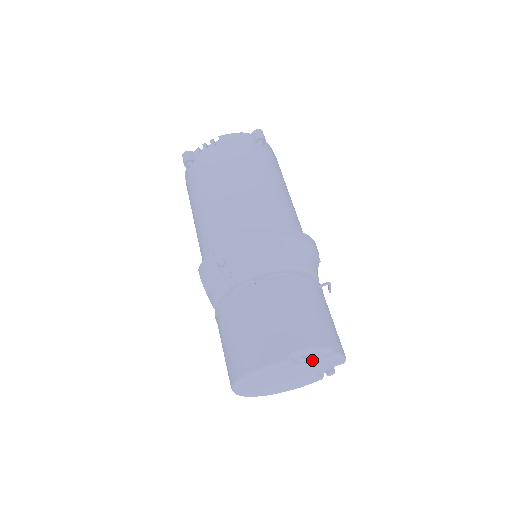
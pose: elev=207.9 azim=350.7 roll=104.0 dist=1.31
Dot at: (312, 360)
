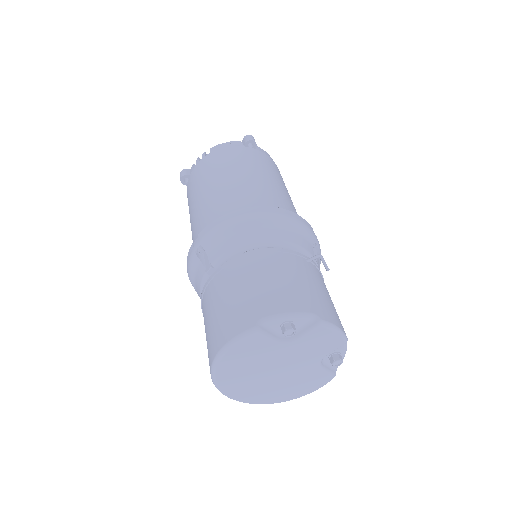
Dot at: (288, 328)
